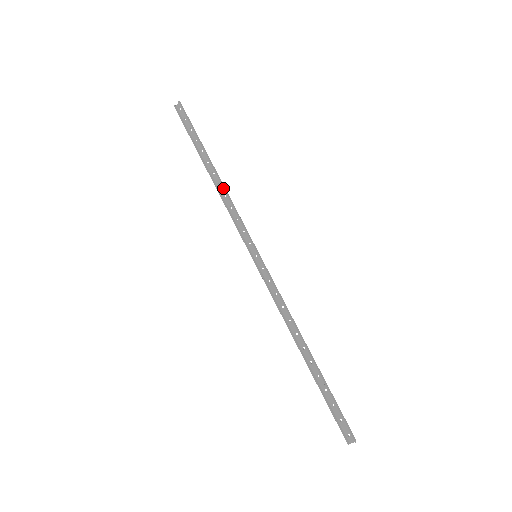
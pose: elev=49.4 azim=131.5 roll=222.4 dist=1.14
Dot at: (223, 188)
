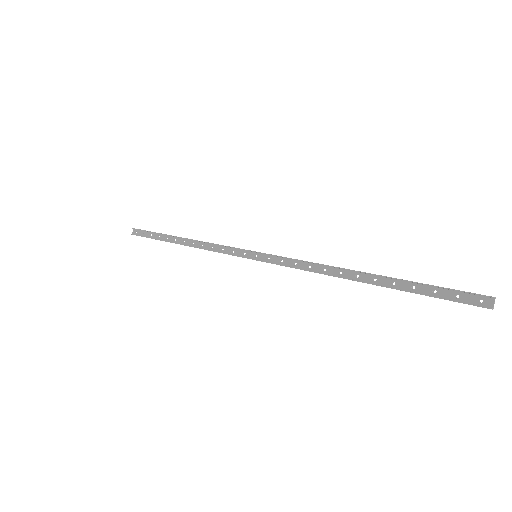
Dot at: (196, 240)
